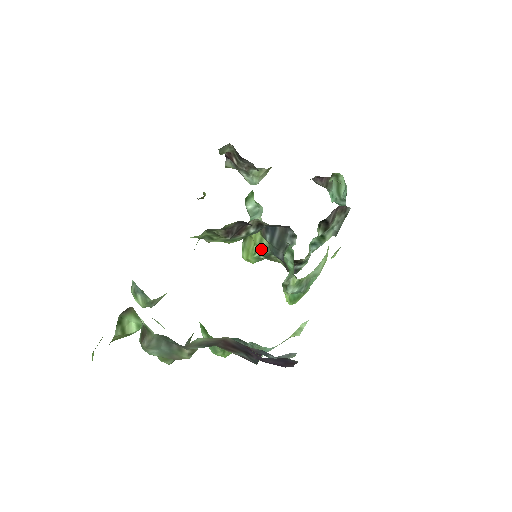
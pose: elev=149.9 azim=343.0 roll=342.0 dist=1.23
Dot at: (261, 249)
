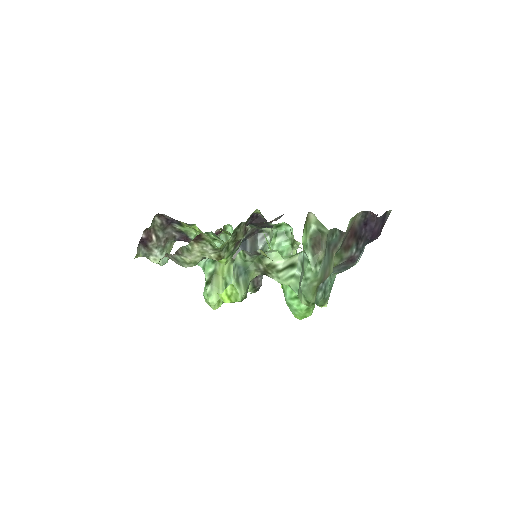
Dot at: (230, 279)
